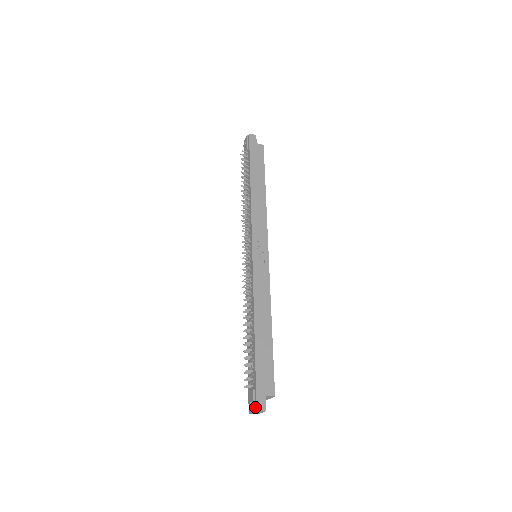
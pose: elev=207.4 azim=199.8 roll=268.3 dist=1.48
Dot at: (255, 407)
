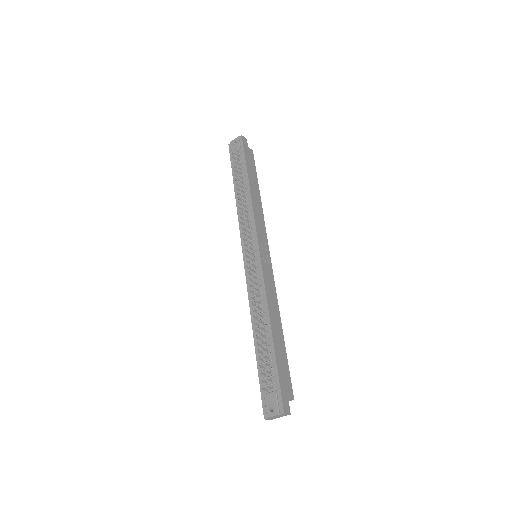
Dot at: (281, 410)
